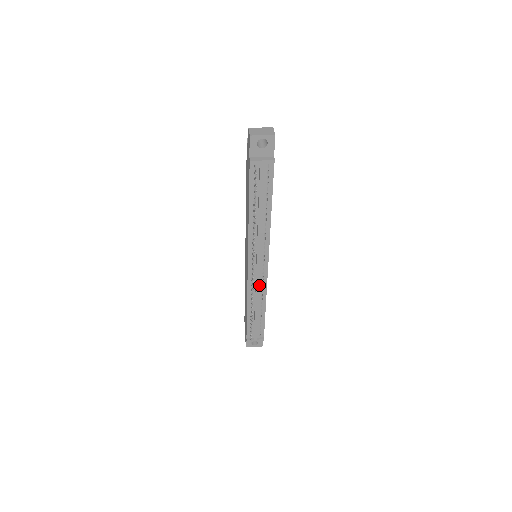
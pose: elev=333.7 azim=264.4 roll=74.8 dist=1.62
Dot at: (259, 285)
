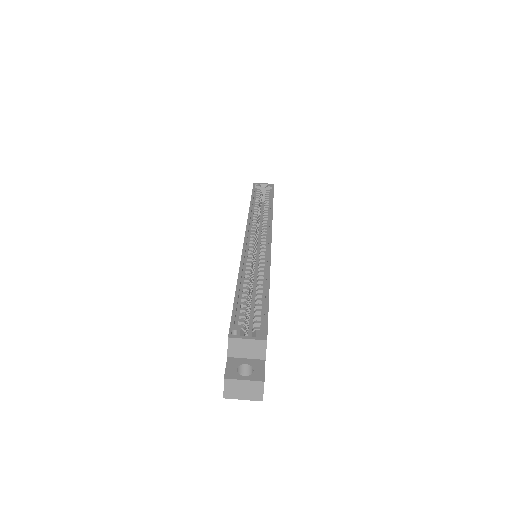
Dot at: occluded
